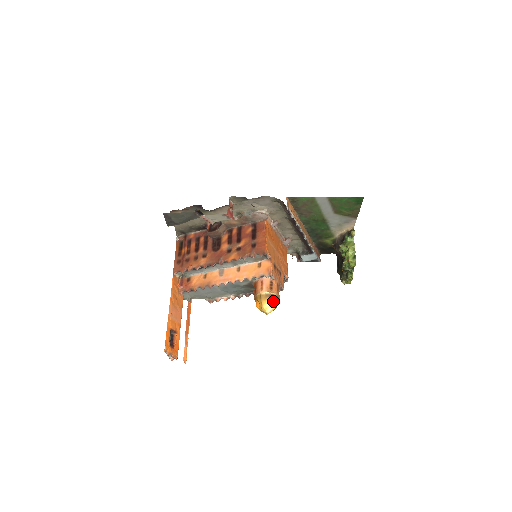
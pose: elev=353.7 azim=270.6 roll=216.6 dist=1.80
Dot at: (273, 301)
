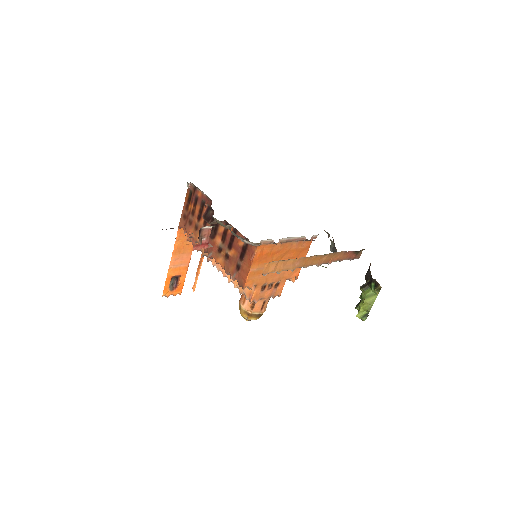
Dot at: (252, 318)
